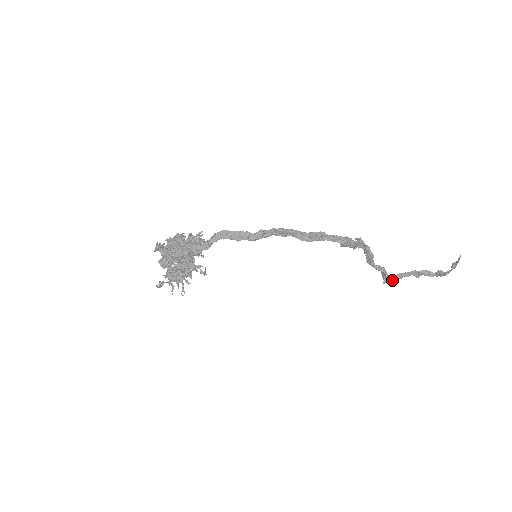
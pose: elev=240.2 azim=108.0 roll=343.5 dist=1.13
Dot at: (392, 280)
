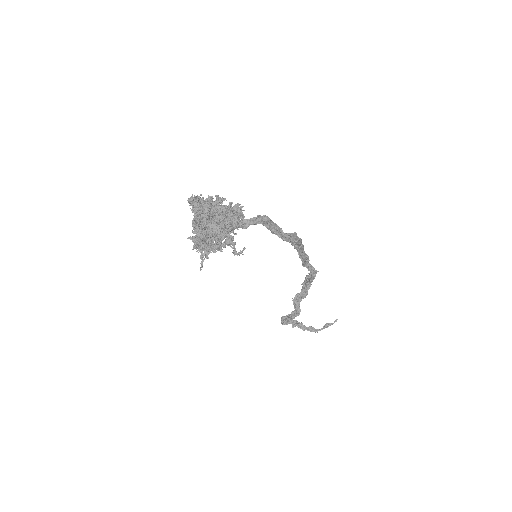
Dot at: occluded
